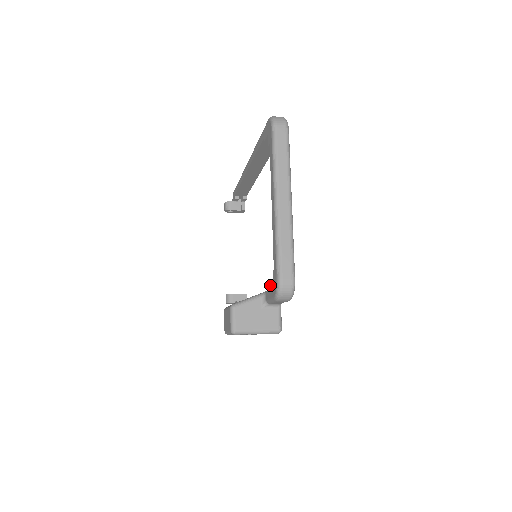
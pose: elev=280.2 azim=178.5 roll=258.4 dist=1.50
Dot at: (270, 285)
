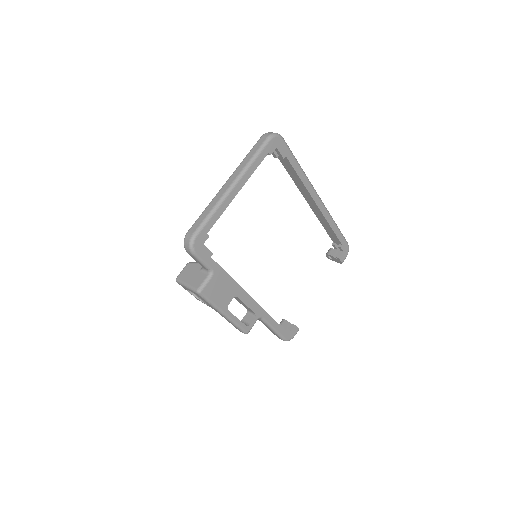
Dot at: occluded
